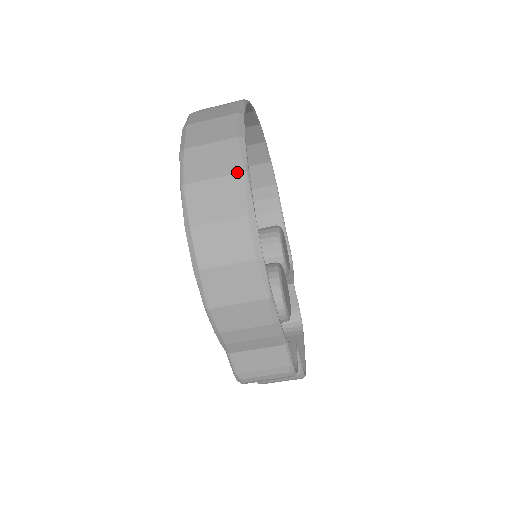
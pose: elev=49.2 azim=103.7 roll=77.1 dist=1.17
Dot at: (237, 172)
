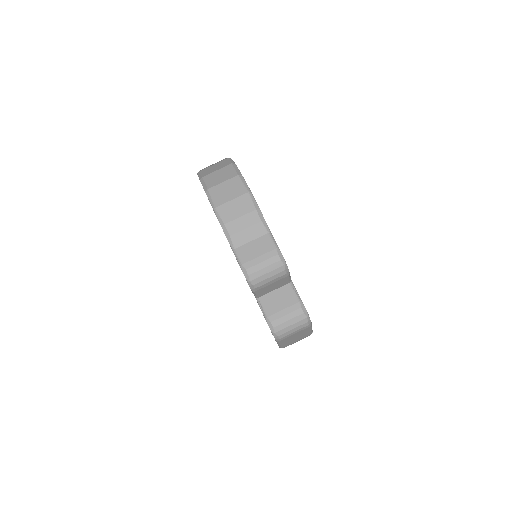
Dot at: (225, 159)
